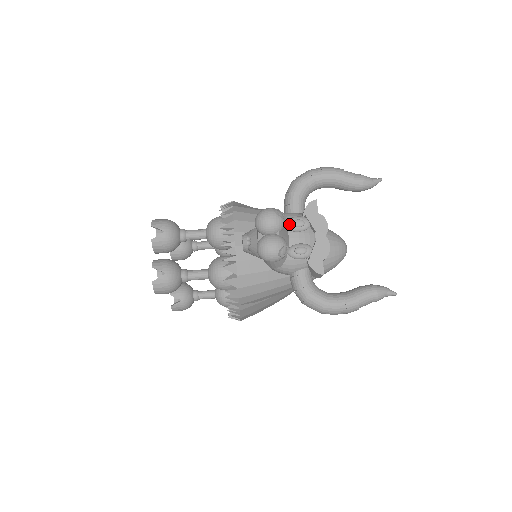
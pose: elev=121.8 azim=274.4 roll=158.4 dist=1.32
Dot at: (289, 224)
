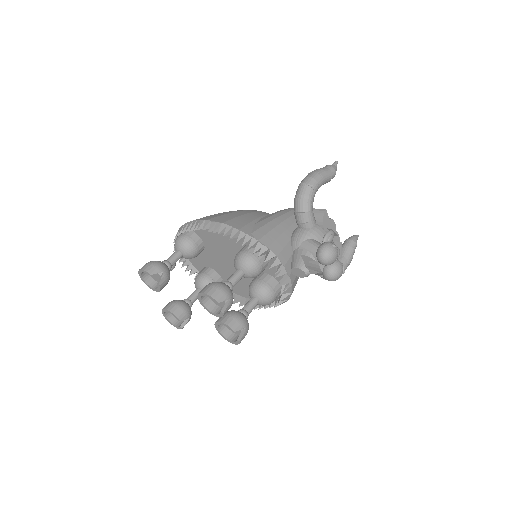
Dot at: occluded
